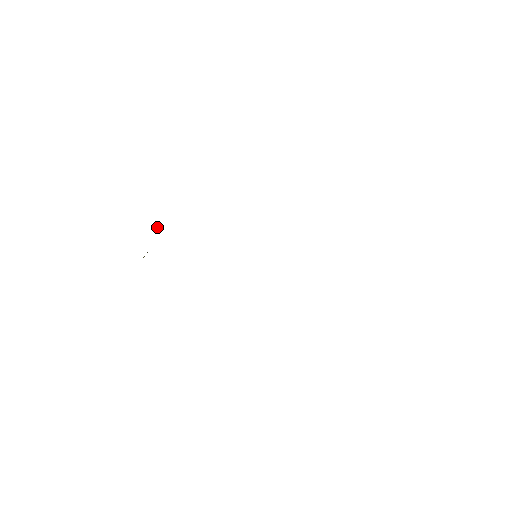
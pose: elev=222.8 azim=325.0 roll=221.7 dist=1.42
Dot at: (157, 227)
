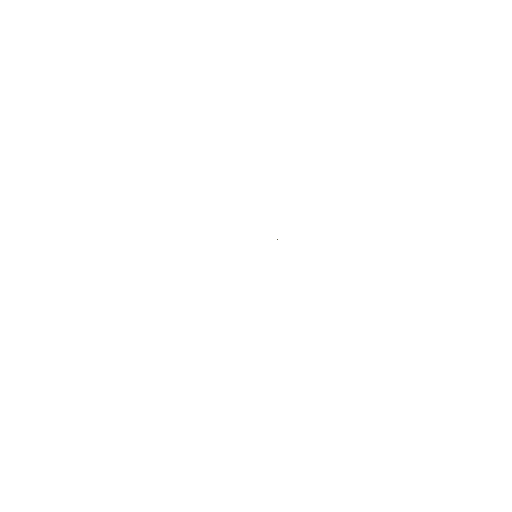
Dot at: occluded
